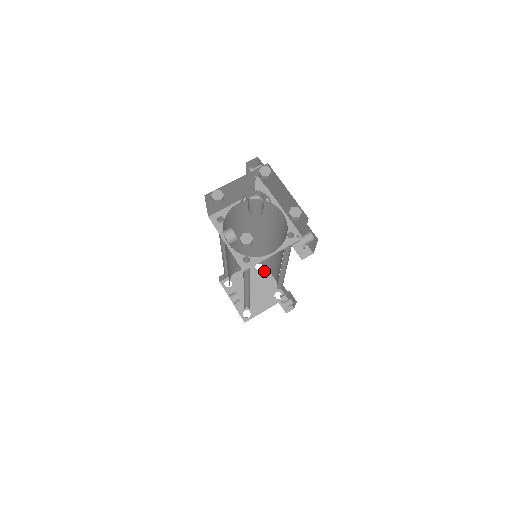
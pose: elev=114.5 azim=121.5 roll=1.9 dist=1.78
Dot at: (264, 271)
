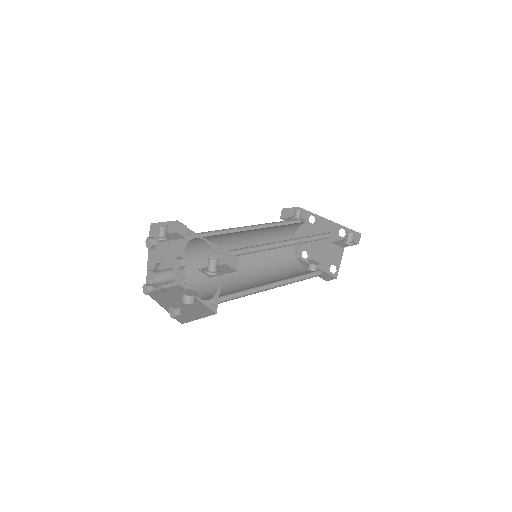
Dot at: (318, 220)
